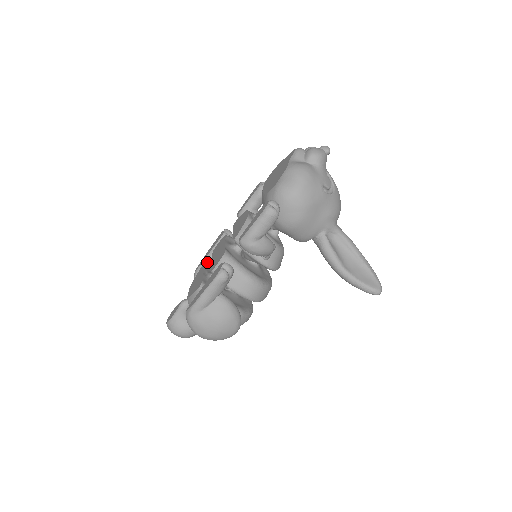
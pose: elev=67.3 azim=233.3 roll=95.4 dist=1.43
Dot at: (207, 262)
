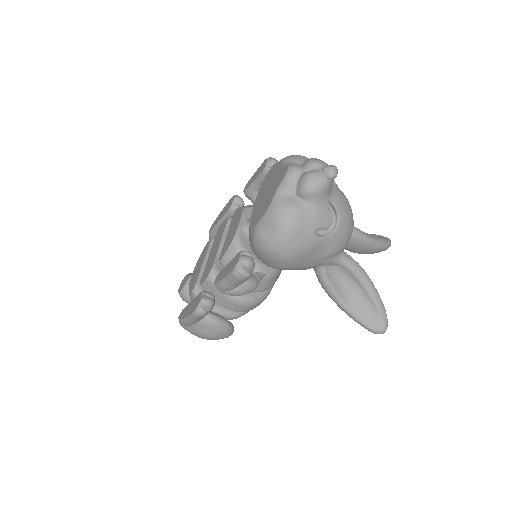
Dot at: occluded
